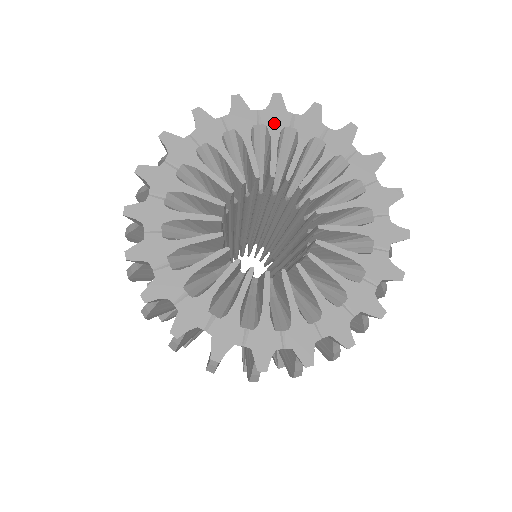
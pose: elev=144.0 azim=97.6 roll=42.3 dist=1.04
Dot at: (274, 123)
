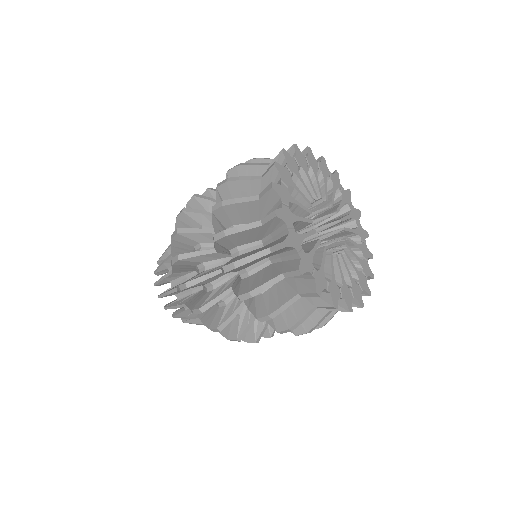
Dot at: (324, 172)
